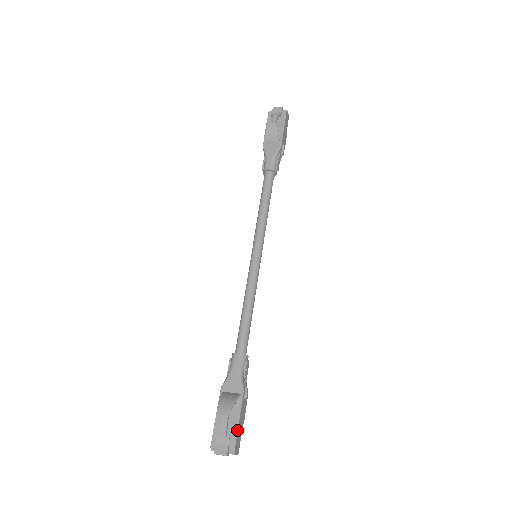
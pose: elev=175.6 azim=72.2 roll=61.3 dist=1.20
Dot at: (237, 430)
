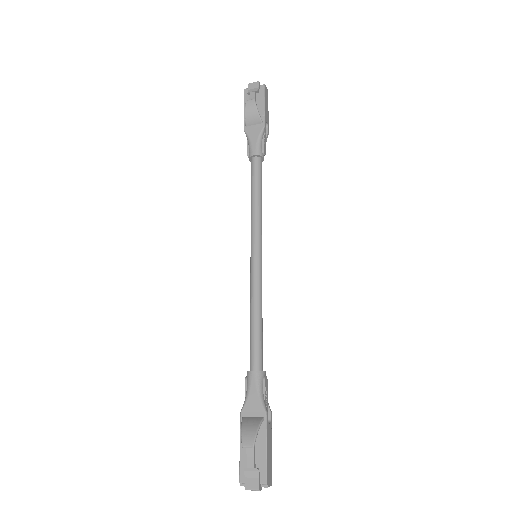
Dot at: (266, 459)
